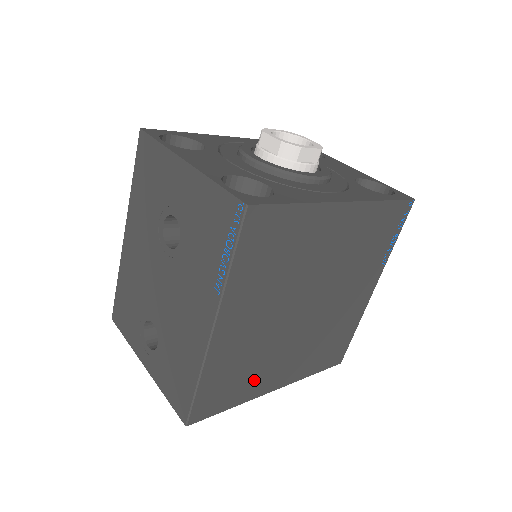
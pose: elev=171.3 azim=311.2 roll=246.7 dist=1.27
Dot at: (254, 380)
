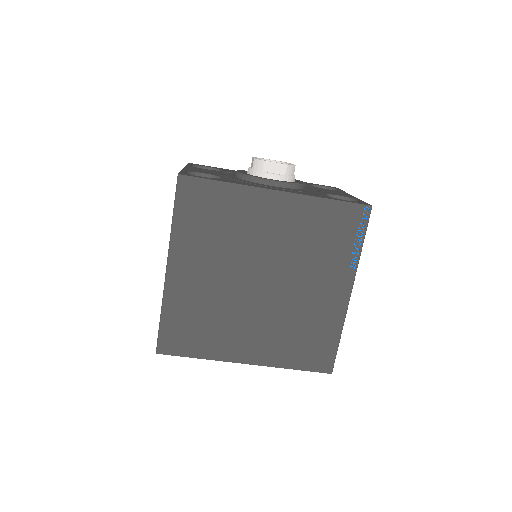
Dot at: (217, 339)
